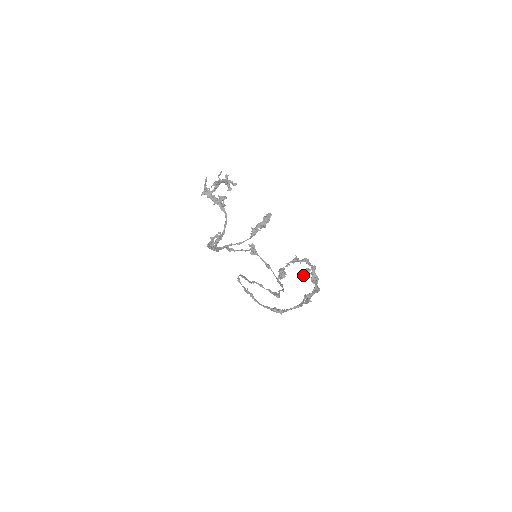
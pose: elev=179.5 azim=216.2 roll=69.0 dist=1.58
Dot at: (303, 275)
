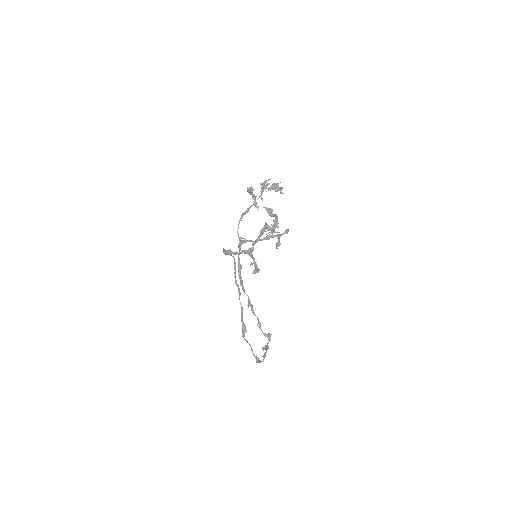
Dot at: occluded
